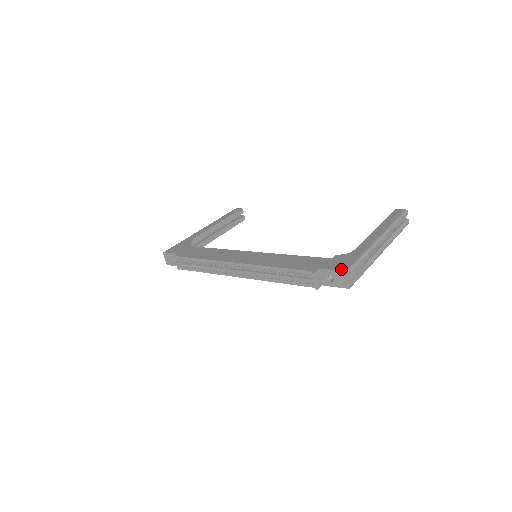
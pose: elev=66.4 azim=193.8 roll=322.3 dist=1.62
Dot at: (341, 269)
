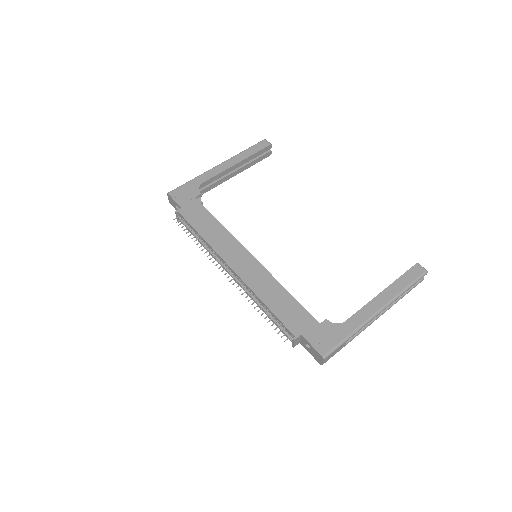
Dot at: (320, 351)
